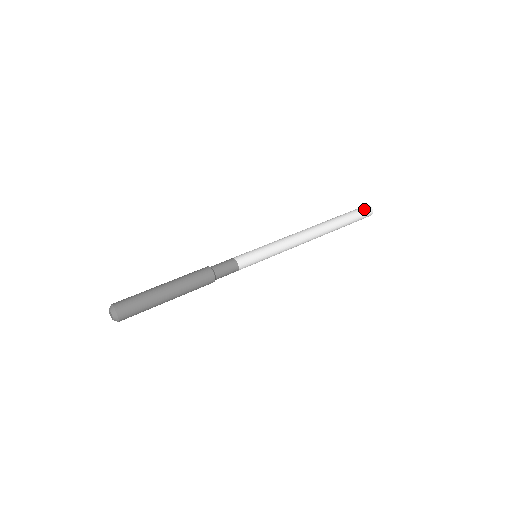
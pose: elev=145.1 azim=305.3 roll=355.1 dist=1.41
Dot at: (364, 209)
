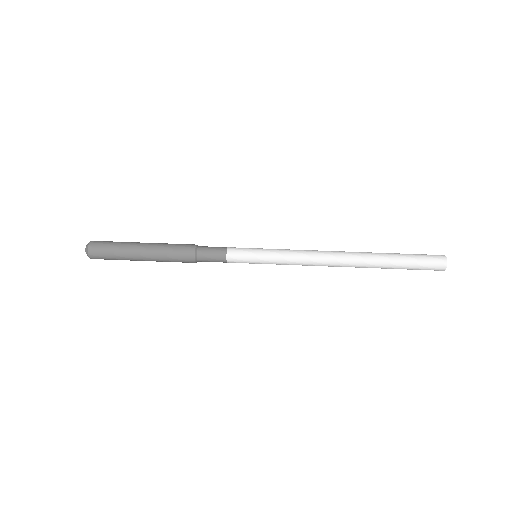
Dot at: (434, 258)
